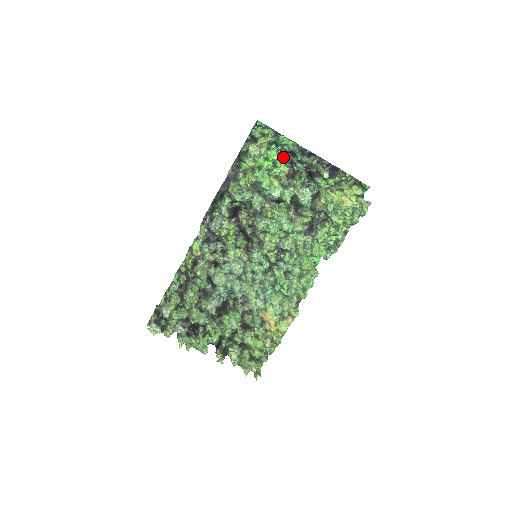
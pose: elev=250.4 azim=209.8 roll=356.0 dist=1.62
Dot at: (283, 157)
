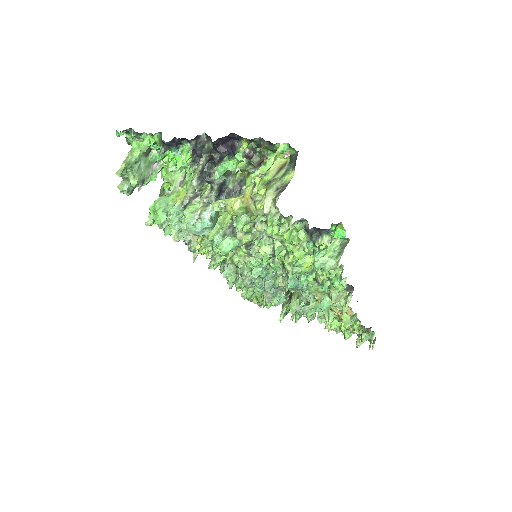
Dot at: occluded
